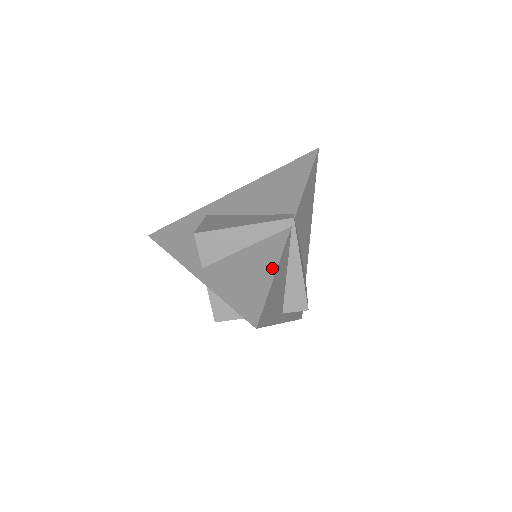
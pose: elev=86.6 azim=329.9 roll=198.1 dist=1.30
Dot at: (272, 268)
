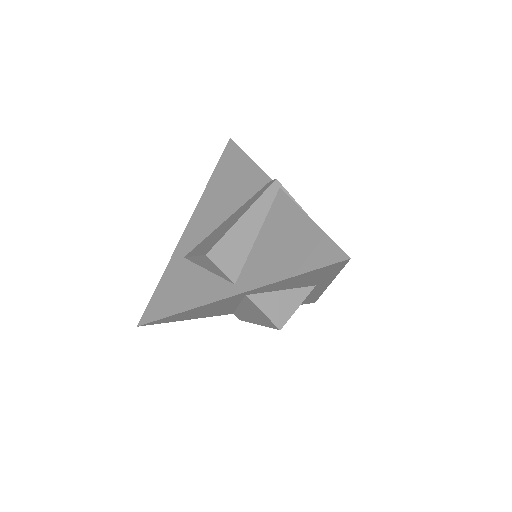
Dot at: (303, 220)
